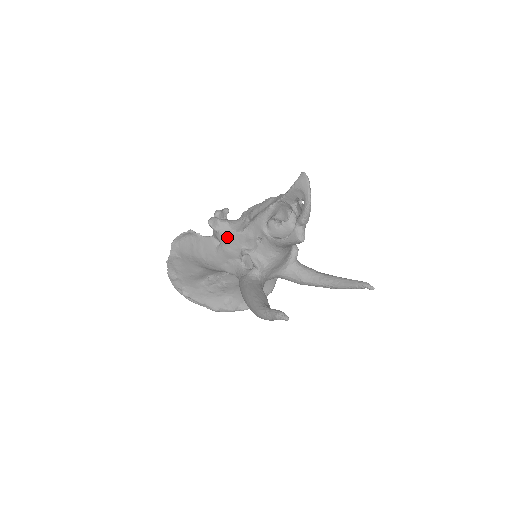
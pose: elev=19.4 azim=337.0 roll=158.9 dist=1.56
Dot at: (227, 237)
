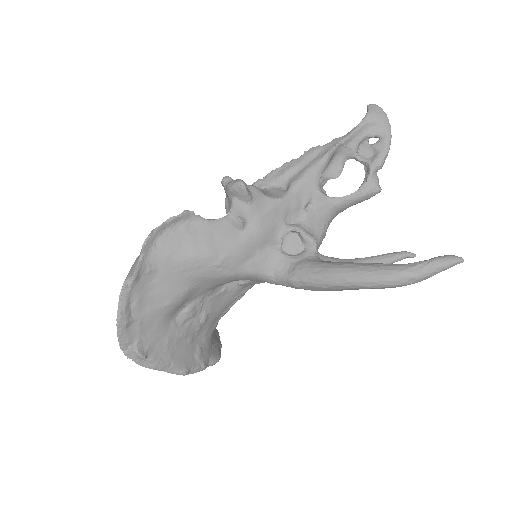
Dot at: (263, 208)
